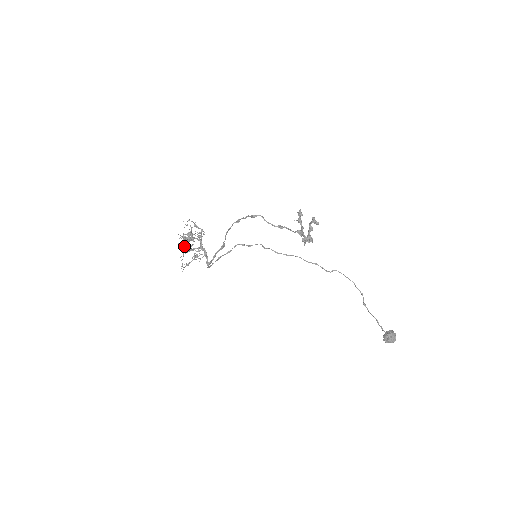
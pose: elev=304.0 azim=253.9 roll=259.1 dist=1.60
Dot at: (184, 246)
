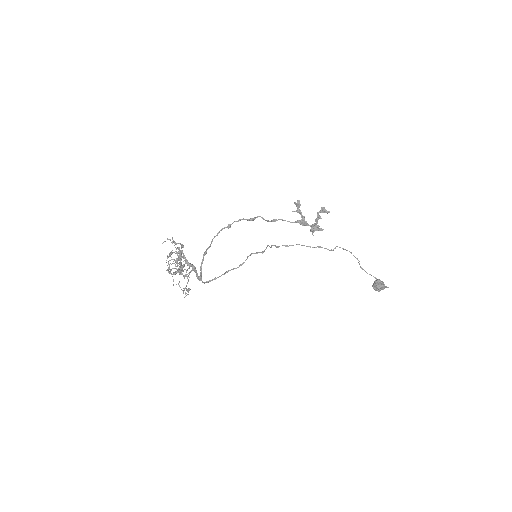
Dot at: (170, 269)
